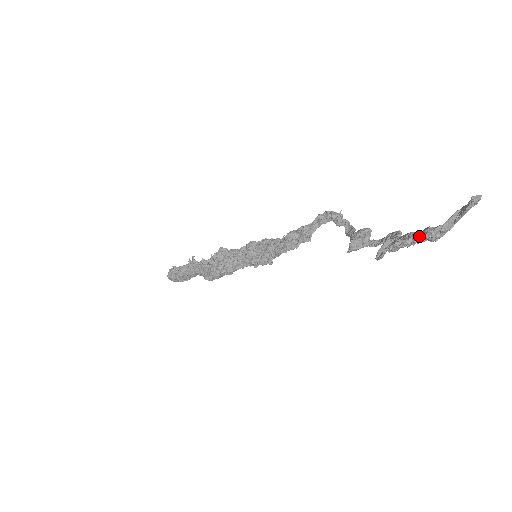
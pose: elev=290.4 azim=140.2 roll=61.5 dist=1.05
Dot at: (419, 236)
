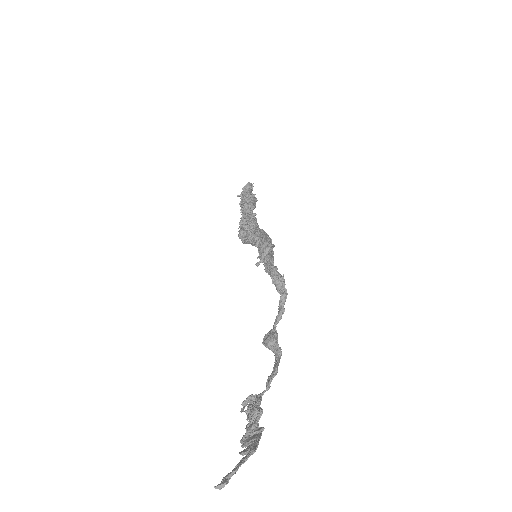
Dot at: (246, 430)
